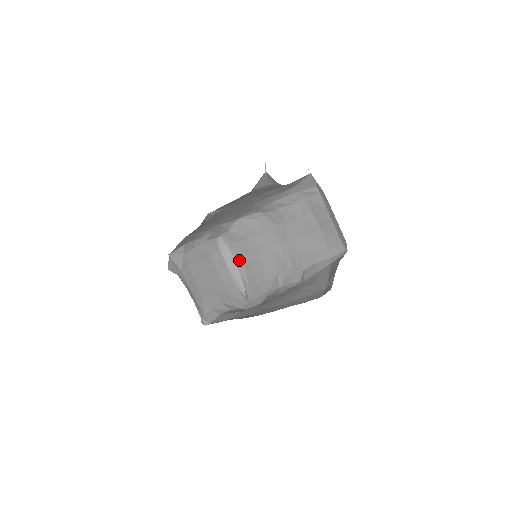
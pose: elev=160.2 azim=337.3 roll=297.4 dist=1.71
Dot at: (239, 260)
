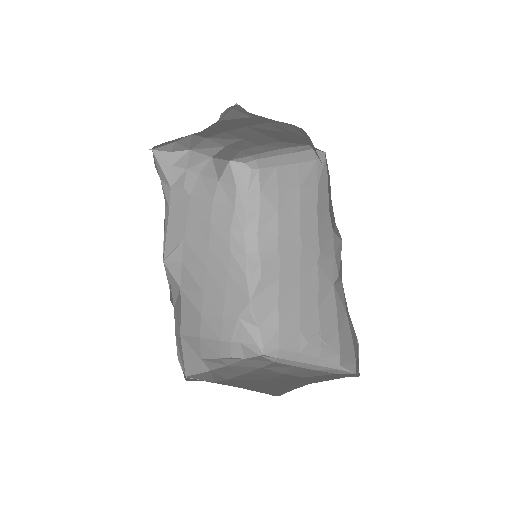
Dot at: (302, 346)
